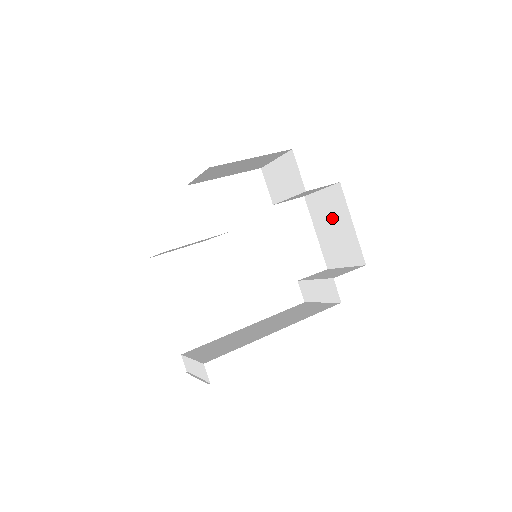
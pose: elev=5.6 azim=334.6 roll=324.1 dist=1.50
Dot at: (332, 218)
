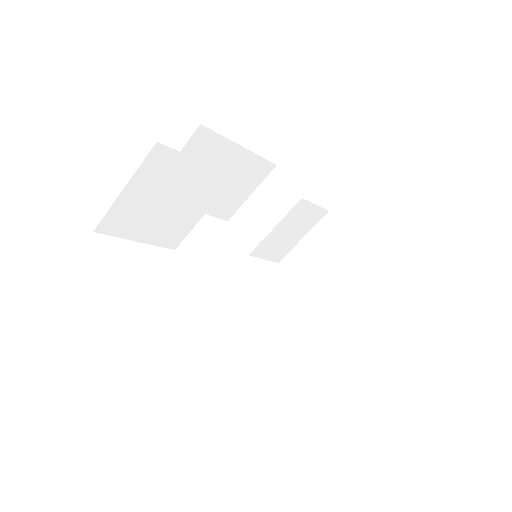
Dot at: (325, 261)
